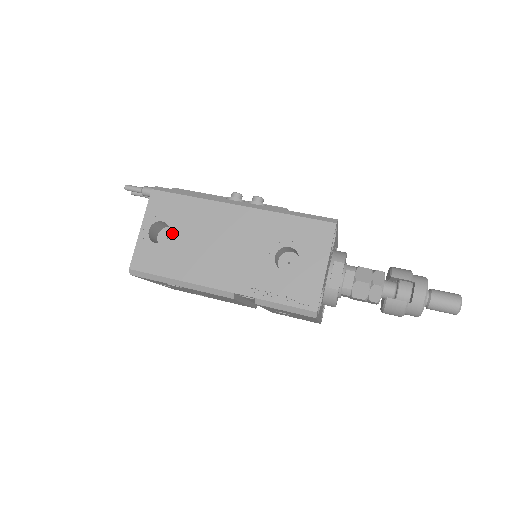
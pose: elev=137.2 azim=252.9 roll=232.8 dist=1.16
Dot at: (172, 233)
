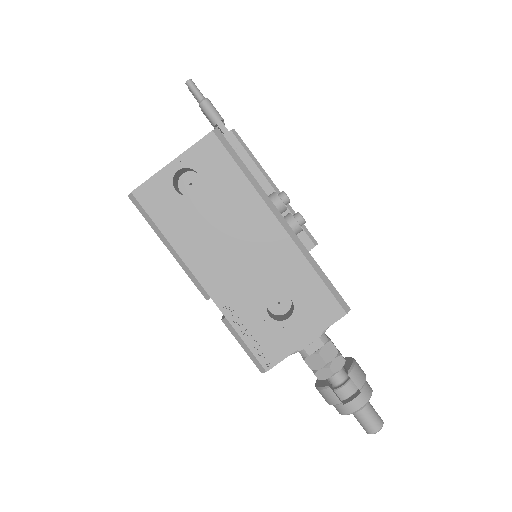
Dot at: (198, 194)
